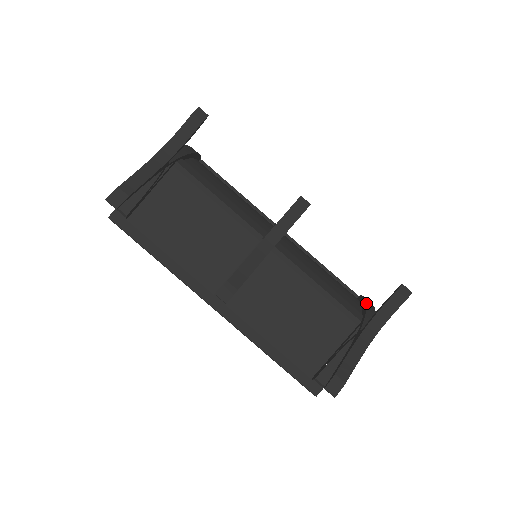
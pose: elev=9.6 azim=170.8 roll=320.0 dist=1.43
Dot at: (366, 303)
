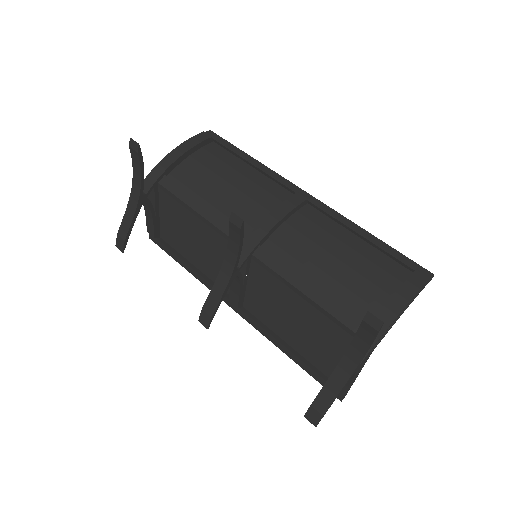
Dot at: occluded
